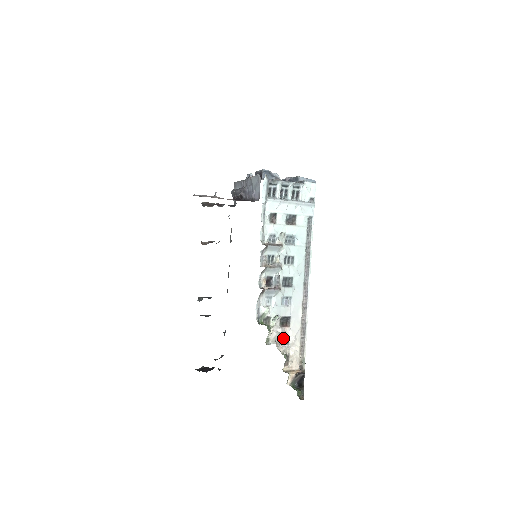
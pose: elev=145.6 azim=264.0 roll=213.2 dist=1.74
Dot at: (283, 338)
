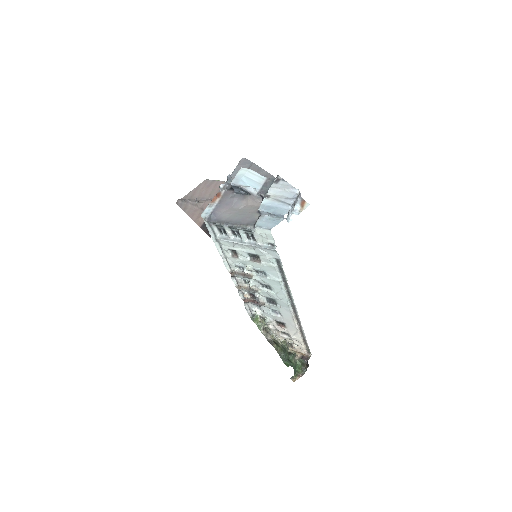
Dot at: (283, 332)
